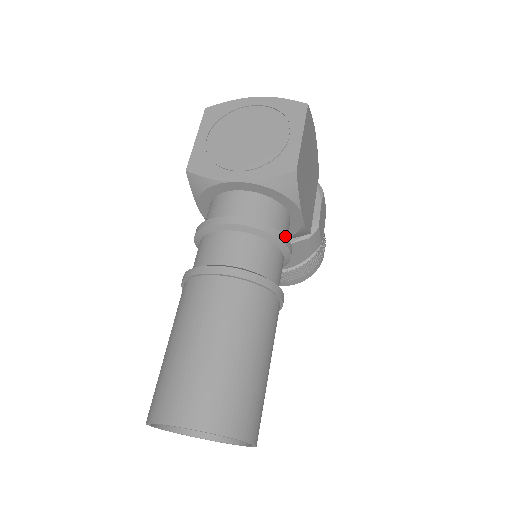
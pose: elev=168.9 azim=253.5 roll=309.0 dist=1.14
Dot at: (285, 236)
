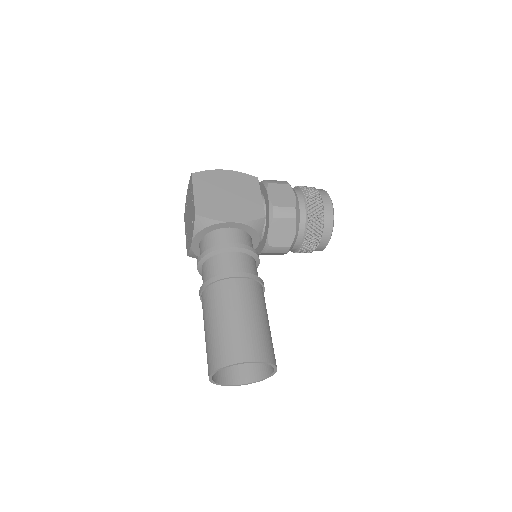
Dot at: (222, 244)
